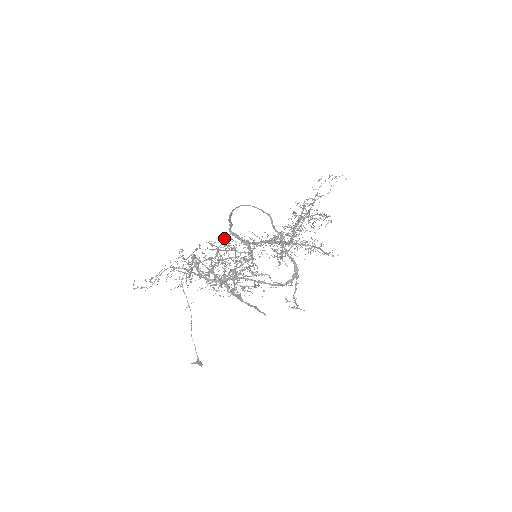
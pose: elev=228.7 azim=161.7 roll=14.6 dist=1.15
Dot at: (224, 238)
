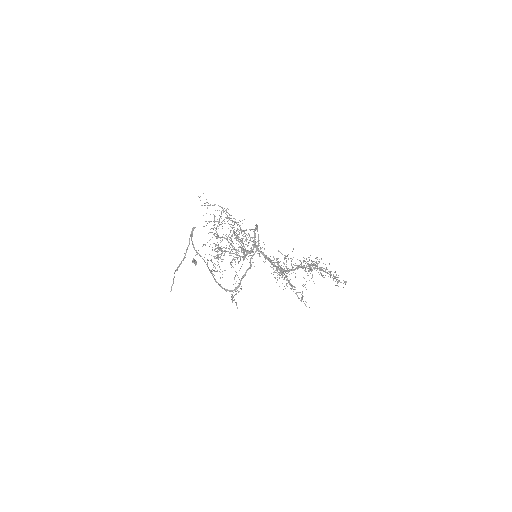
Dot at: (252, 229)
